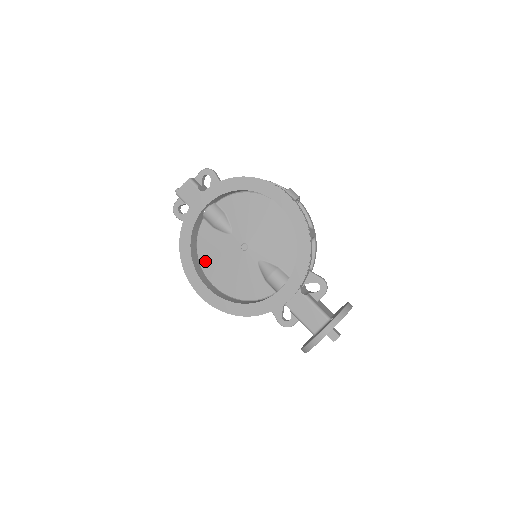
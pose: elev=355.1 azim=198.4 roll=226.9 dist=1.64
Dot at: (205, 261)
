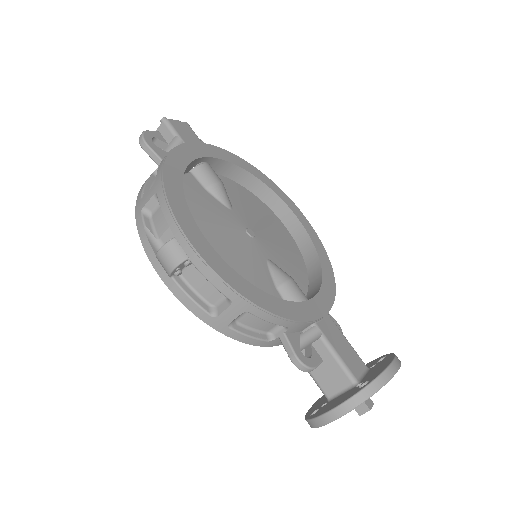
Dot at: occluded
